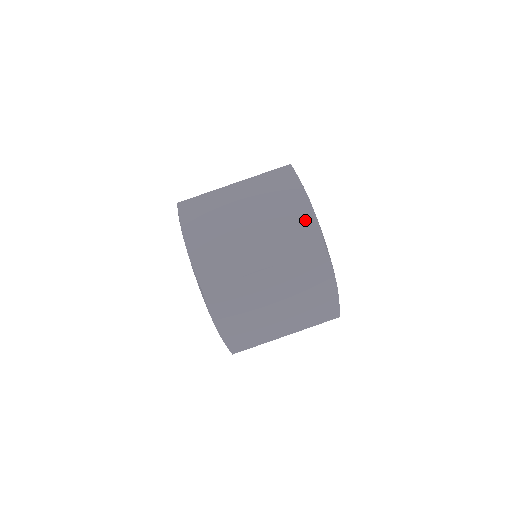
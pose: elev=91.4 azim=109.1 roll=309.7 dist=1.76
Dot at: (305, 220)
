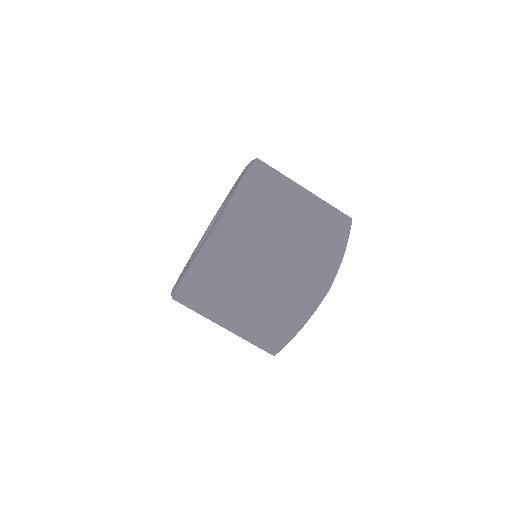
Dot at: (331, 260)
